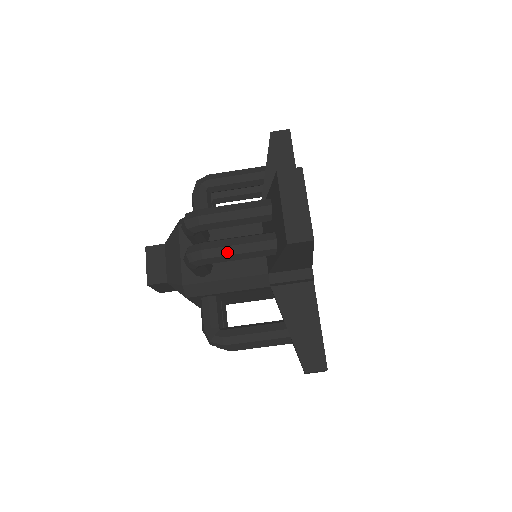
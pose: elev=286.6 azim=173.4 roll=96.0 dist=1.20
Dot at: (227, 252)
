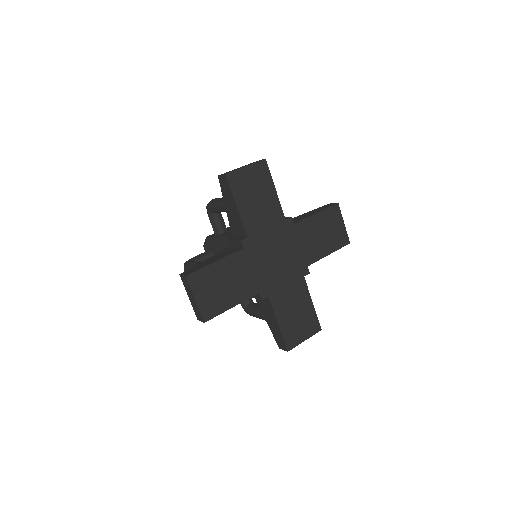
Dot at: (217, 200)
